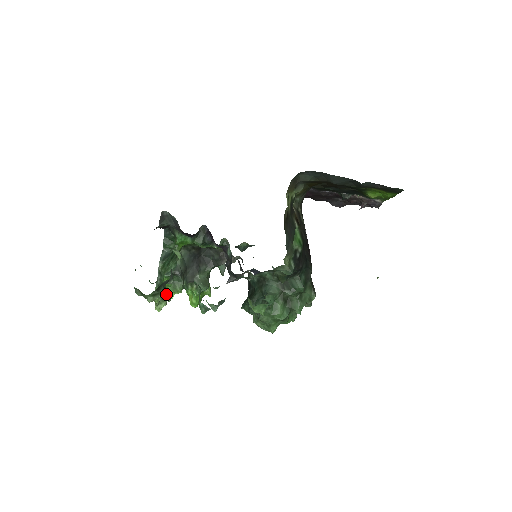
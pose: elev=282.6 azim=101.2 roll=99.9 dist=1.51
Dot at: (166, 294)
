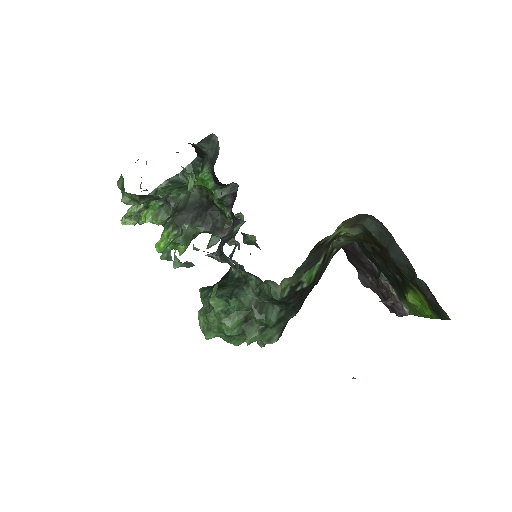
Dot at: (144, 213)
